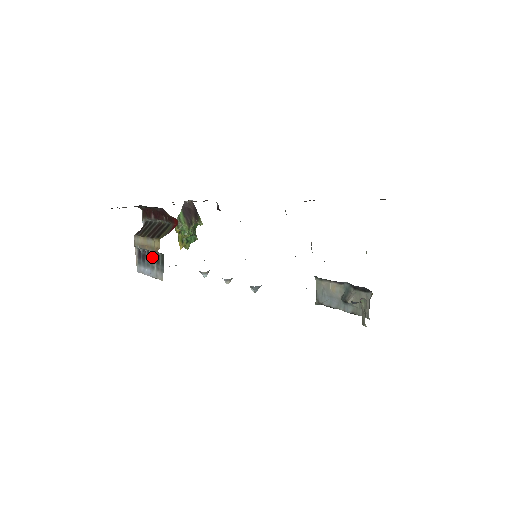
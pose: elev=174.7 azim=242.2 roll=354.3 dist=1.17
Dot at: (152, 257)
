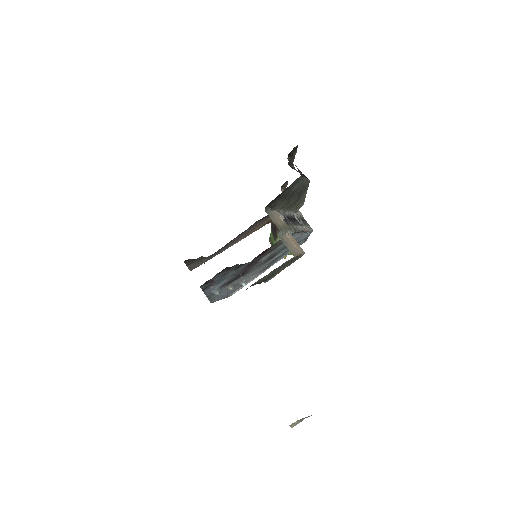
Dot at: occluded
